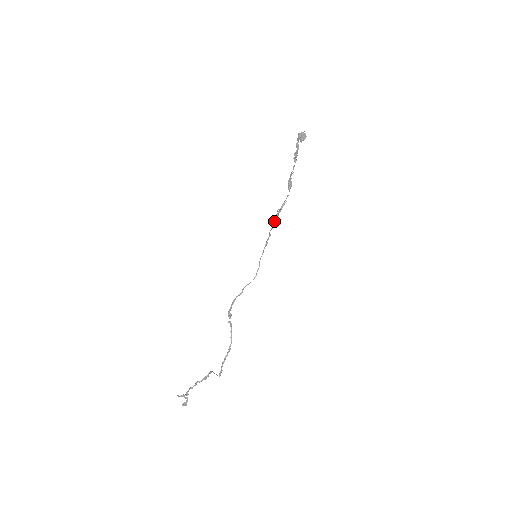
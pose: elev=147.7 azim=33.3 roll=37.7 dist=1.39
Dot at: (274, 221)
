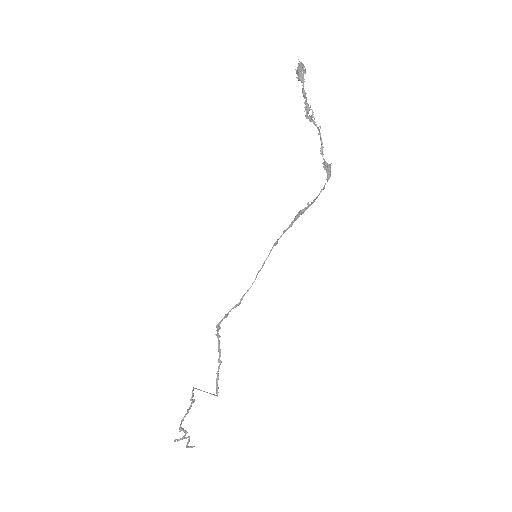
Dot at: (297, 218)
